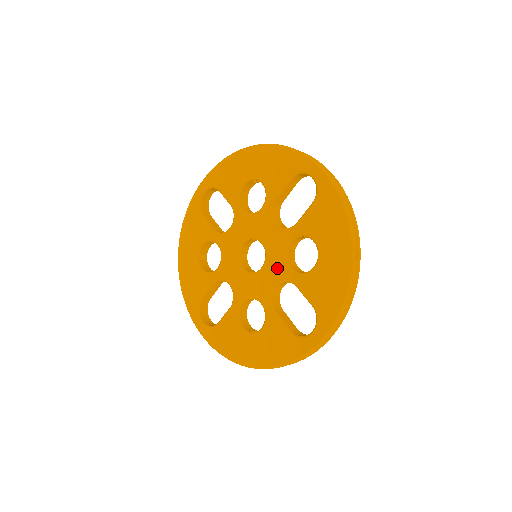
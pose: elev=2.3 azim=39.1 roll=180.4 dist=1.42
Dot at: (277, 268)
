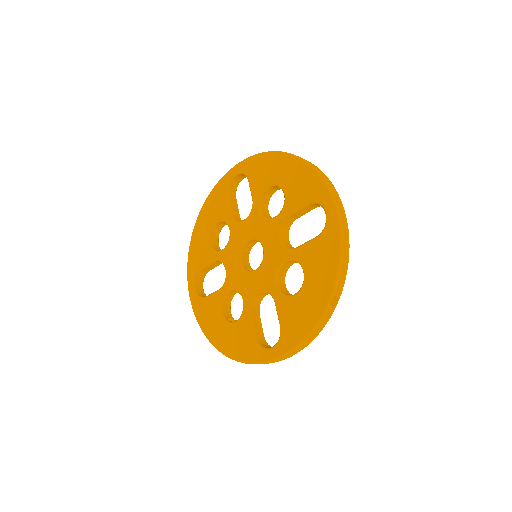
Dot at: (266, 278)
